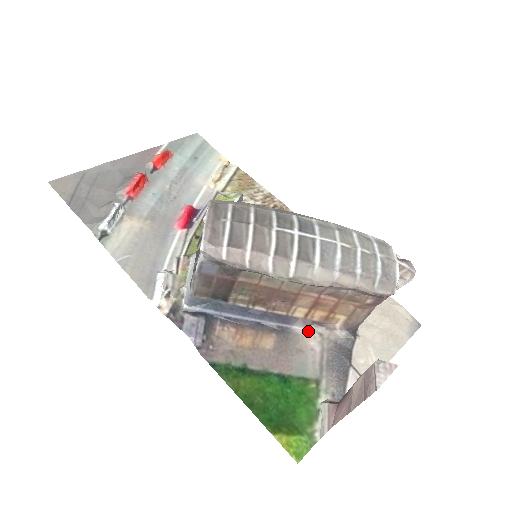
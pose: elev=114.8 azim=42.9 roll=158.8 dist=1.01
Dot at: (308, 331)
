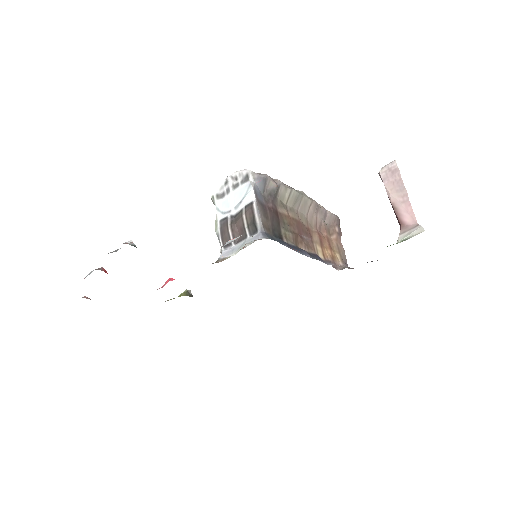
Dot at: occluded
